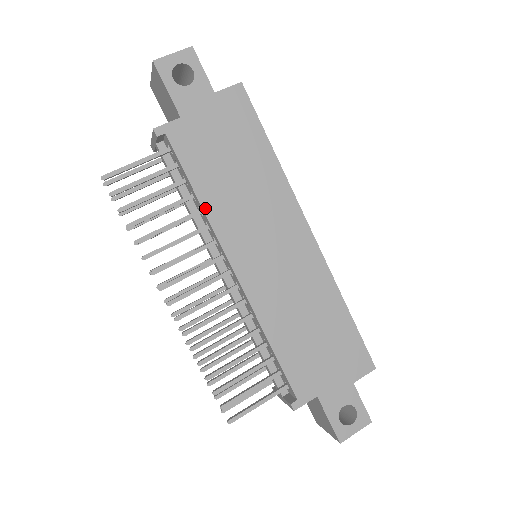
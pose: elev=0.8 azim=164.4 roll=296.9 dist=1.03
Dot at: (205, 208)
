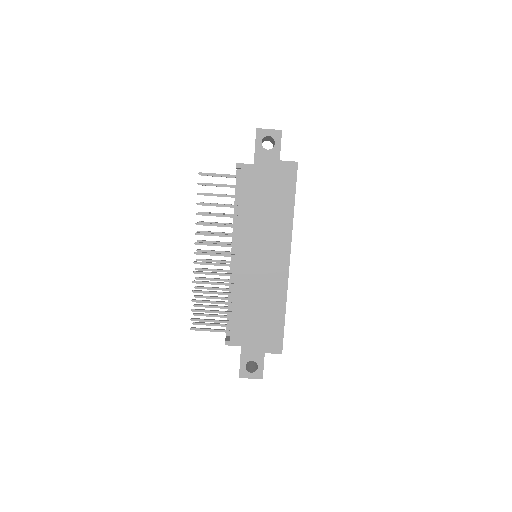
Dot at: (239, 217)
